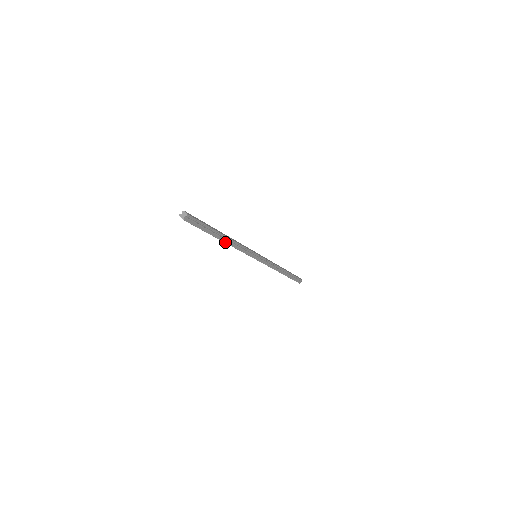
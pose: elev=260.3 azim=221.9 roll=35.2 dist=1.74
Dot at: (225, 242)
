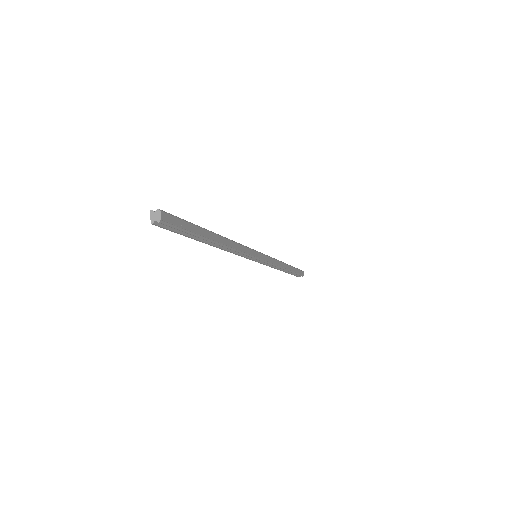
Dot at: (215, 246)
